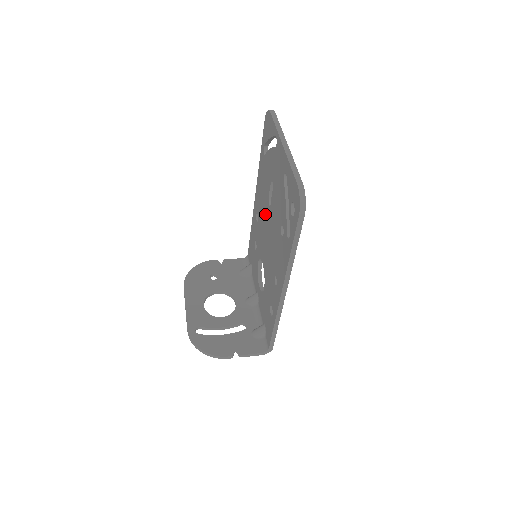
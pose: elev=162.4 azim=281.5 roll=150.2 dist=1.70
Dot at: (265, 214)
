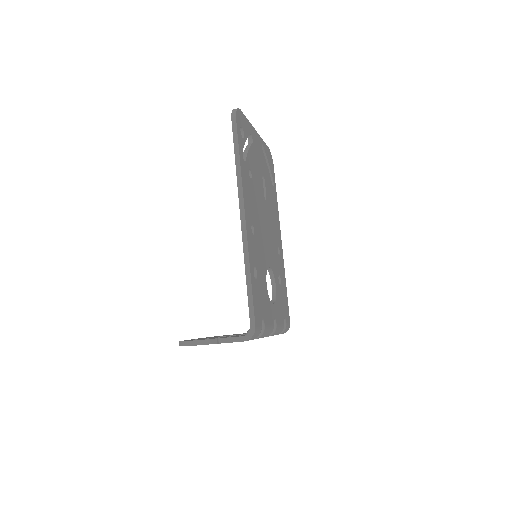
Dot at: occluded
